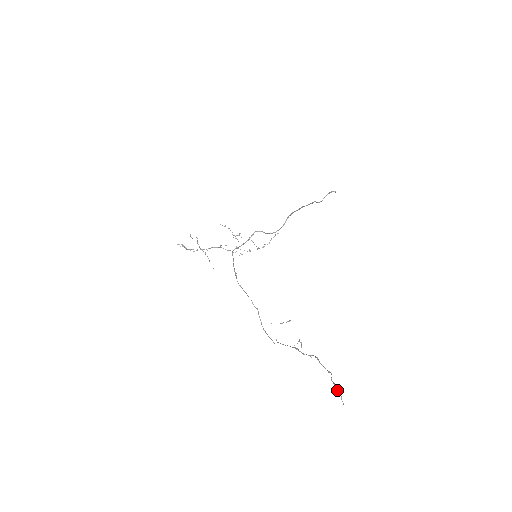
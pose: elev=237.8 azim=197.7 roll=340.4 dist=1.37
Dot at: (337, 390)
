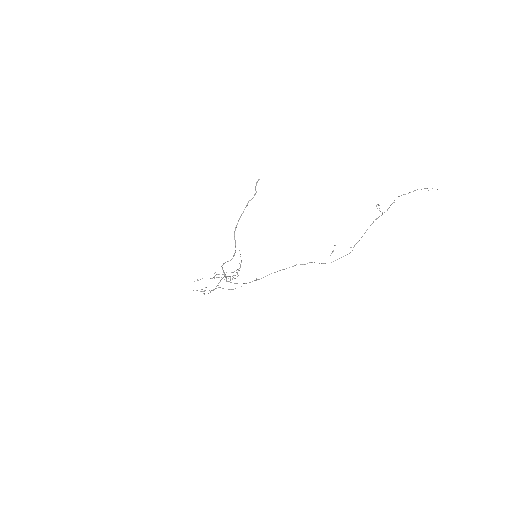
Dot at: (432, 188)
